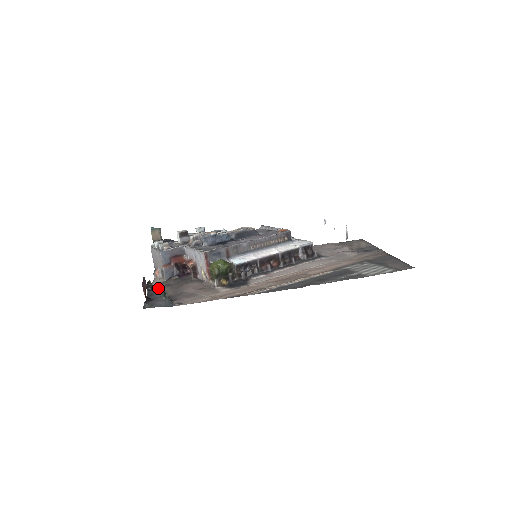
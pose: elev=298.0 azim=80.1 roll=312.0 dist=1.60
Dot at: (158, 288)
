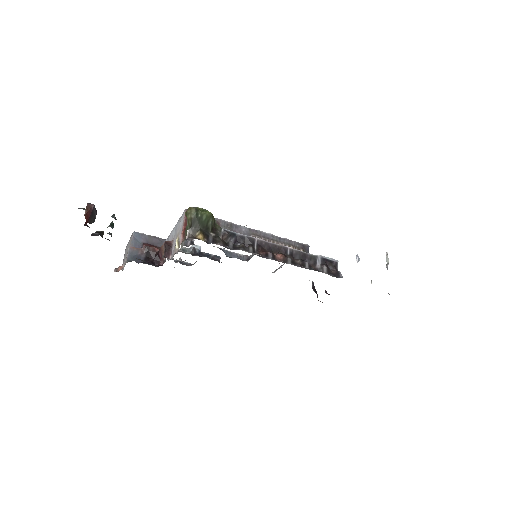
Dot at: occluded
